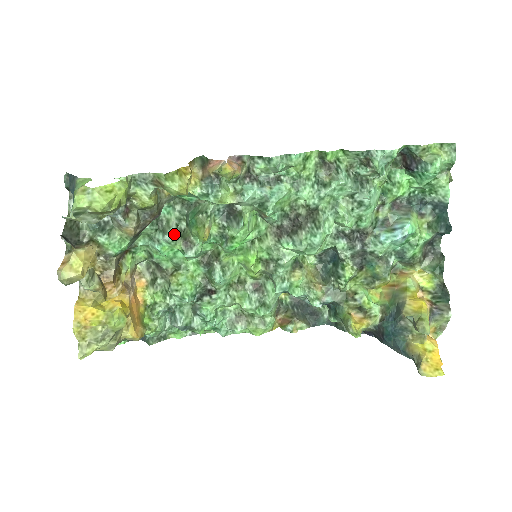
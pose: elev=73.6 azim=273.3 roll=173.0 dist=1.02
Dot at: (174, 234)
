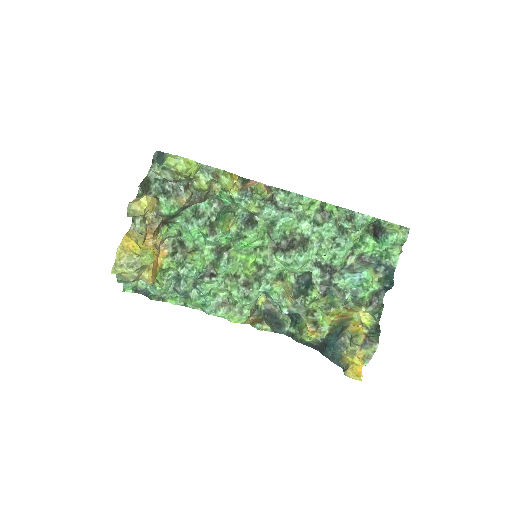
Dot at: (205, 222)
